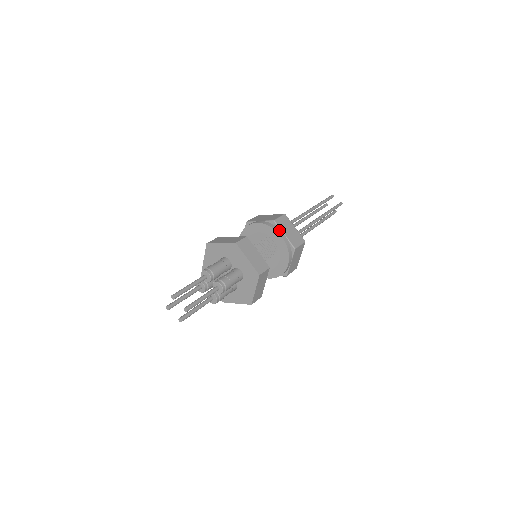
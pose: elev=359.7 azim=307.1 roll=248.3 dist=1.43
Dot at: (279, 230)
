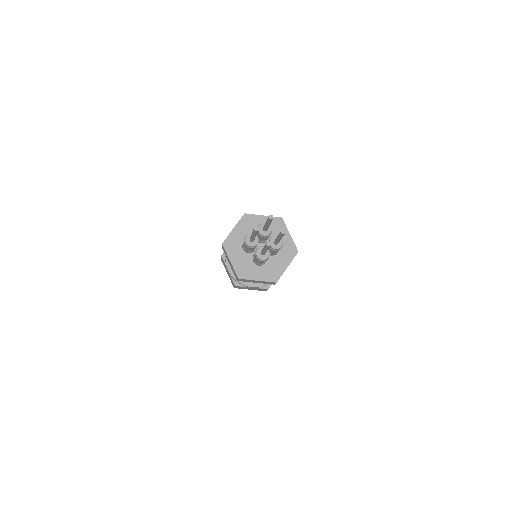
Dot at: occluded
